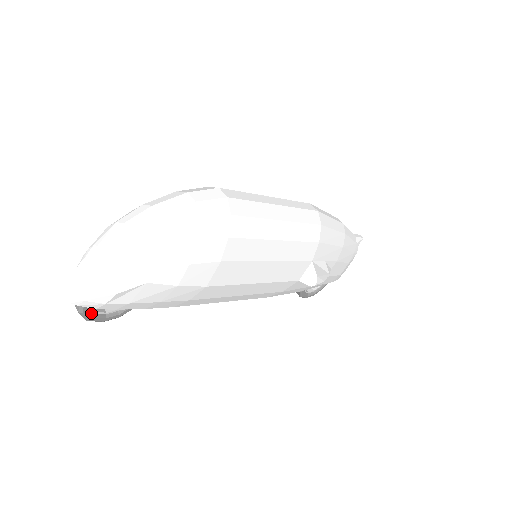
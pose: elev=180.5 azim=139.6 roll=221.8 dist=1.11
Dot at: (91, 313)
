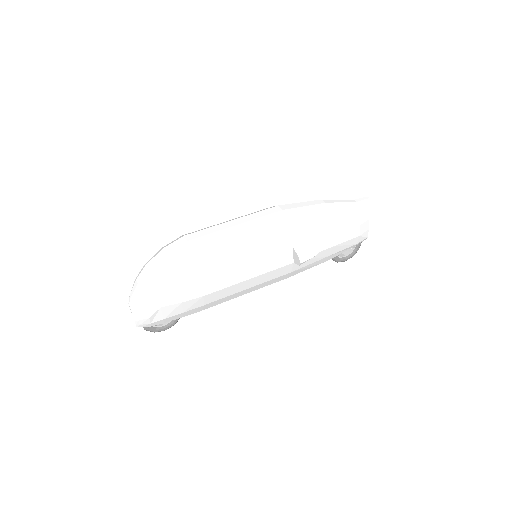
Dot at: (153, 328)
